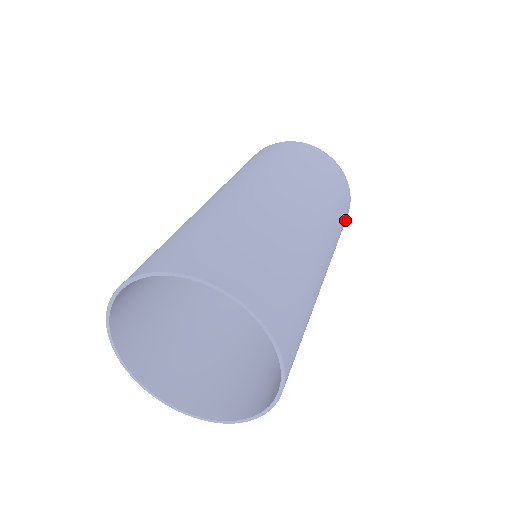
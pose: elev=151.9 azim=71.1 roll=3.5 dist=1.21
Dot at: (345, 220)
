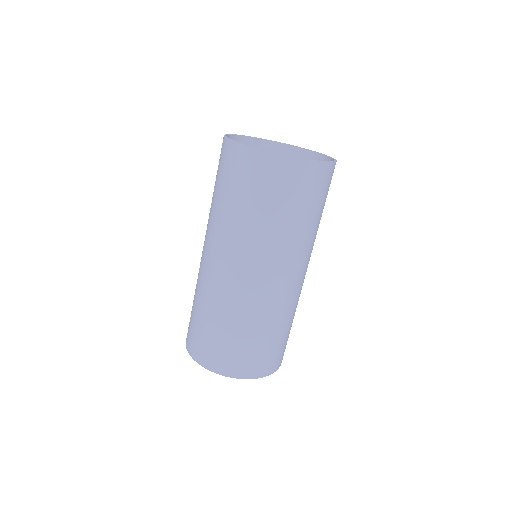
Dot at: occluded
